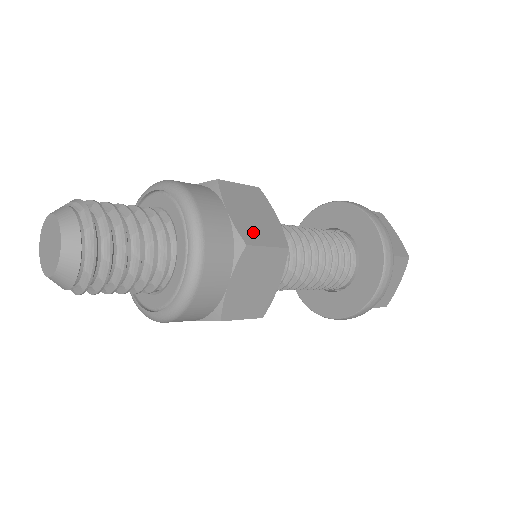
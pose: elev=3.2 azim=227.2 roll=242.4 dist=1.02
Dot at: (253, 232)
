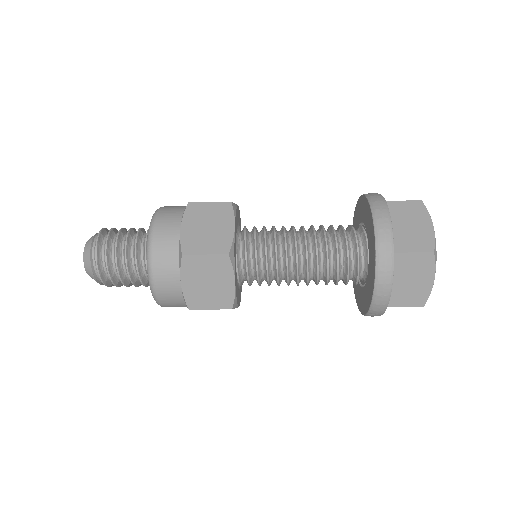
Dot at: occluded
